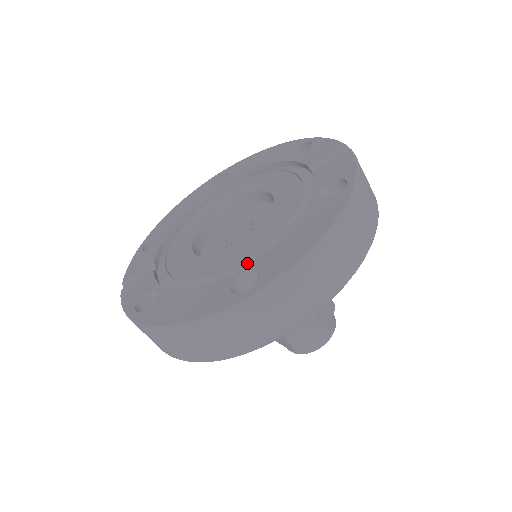
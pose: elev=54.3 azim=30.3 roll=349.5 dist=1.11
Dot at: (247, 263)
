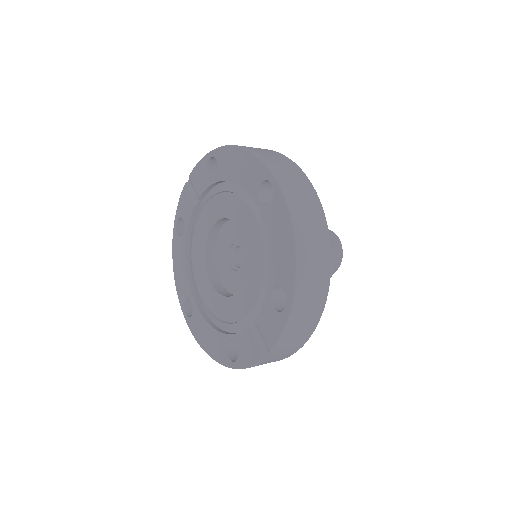
Dot at: (200, 299)
